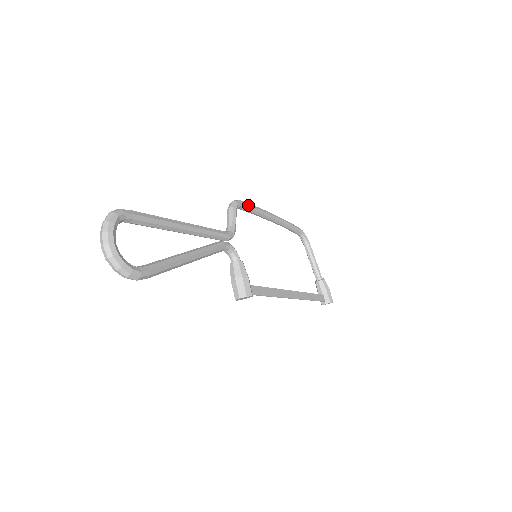
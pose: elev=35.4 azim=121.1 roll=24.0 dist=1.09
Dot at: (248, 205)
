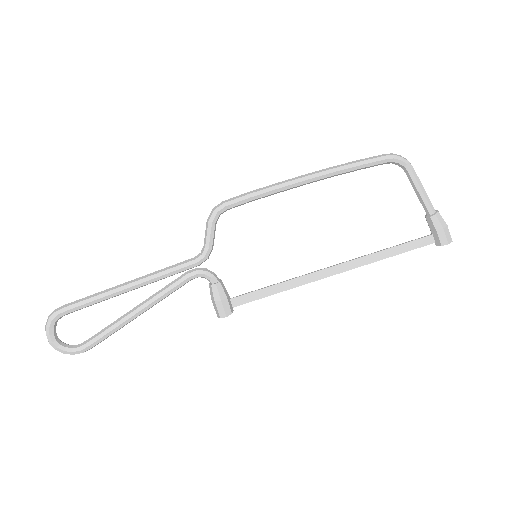
Dot at: (240, 201)
